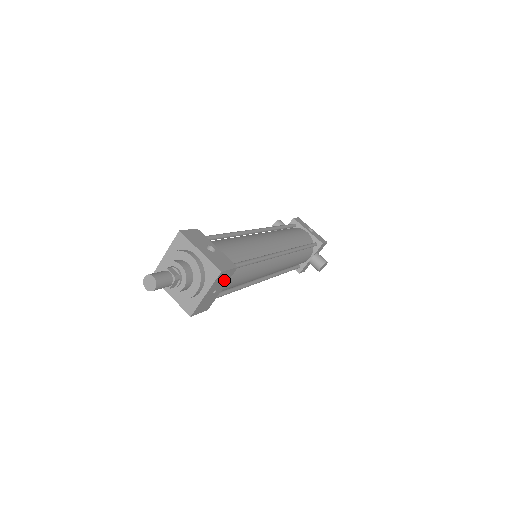
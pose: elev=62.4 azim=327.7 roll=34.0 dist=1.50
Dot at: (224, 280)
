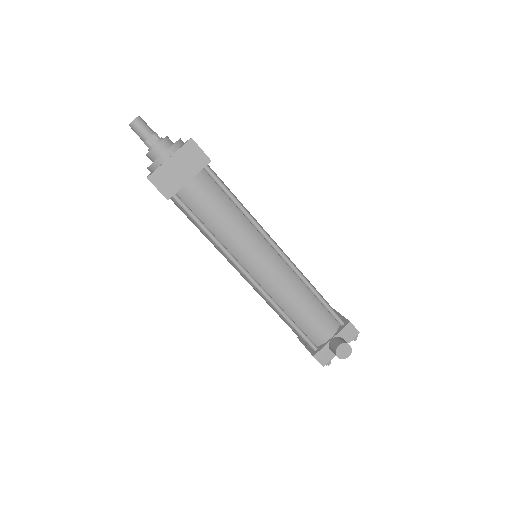
Dot at: (194, 164)
